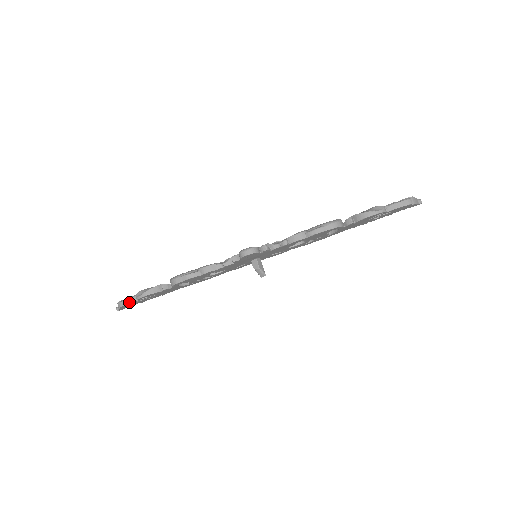
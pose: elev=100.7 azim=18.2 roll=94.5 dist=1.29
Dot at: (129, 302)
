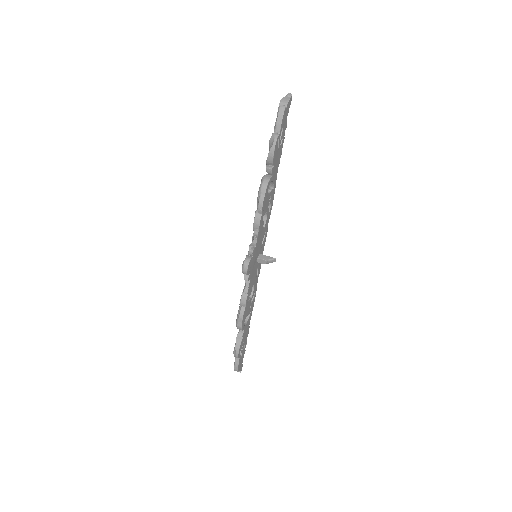
Dot at: (237, 364)
